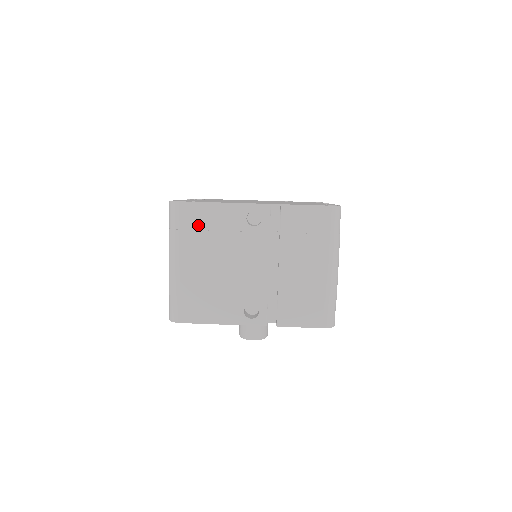
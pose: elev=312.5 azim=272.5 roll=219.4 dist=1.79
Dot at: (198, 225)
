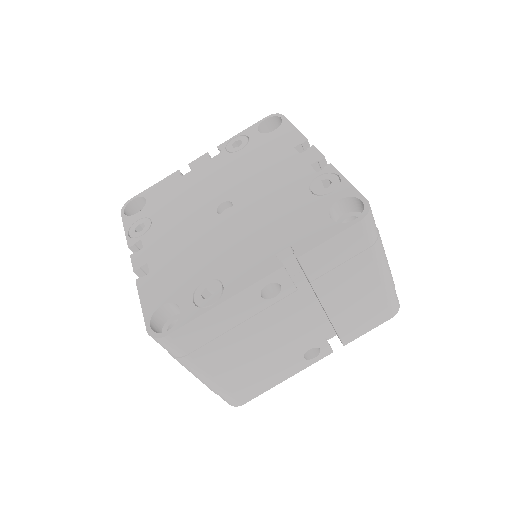
Dot at: (206, 338)
